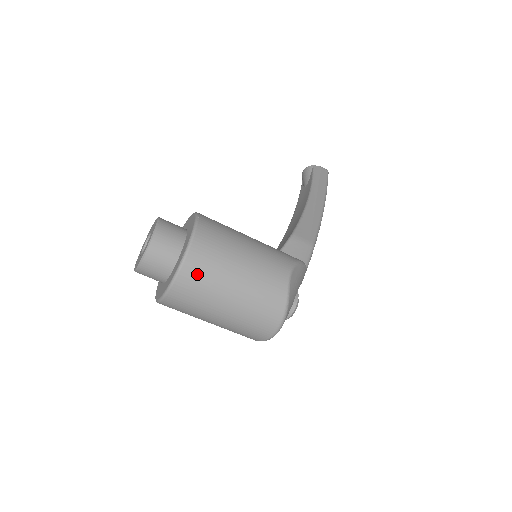
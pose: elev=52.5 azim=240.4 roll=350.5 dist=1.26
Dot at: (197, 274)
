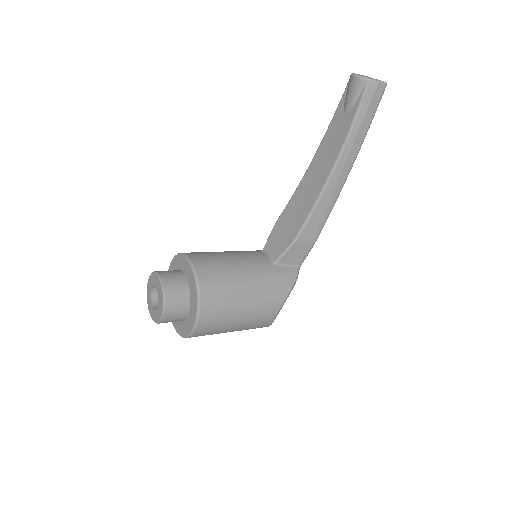
Dot at: occluded
